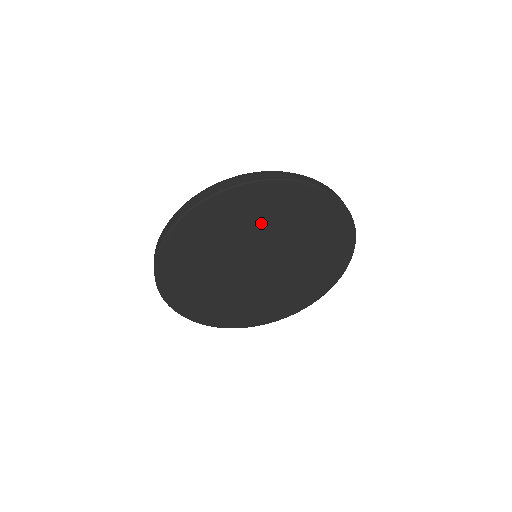
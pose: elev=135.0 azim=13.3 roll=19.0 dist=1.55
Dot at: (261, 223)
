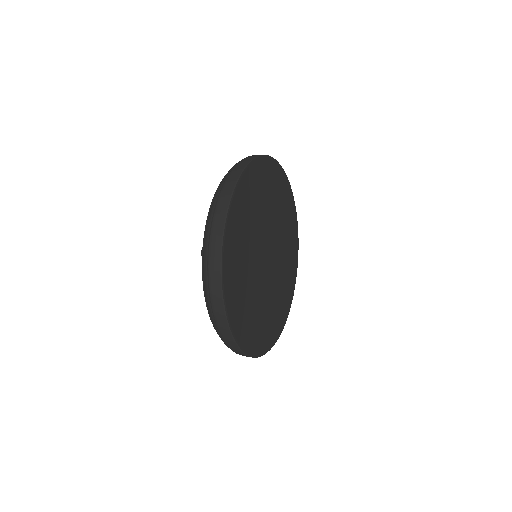
Dot at: (272, 204)
